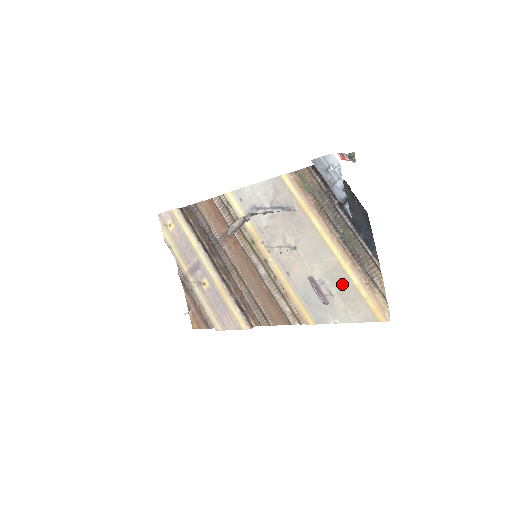
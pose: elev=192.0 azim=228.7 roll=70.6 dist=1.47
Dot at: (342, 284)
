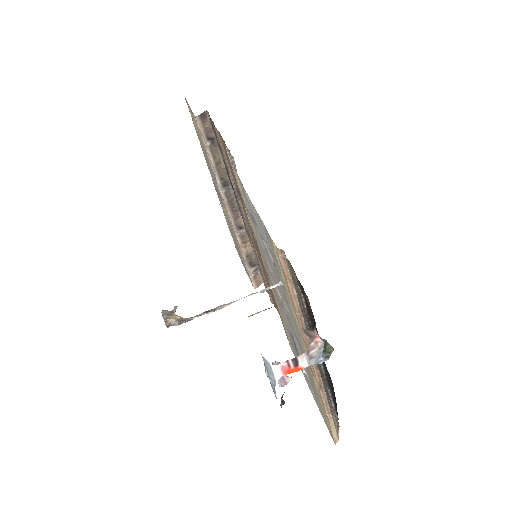
Dot at: (310, 378)
